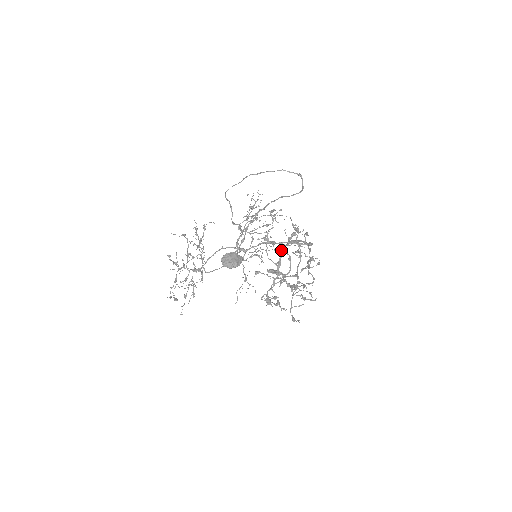
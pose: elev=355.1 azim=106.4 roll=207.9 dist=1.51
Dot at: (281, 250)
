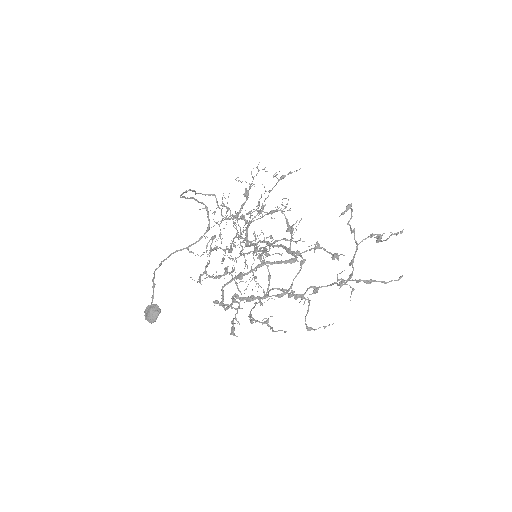
Dot at: (221, 289)
